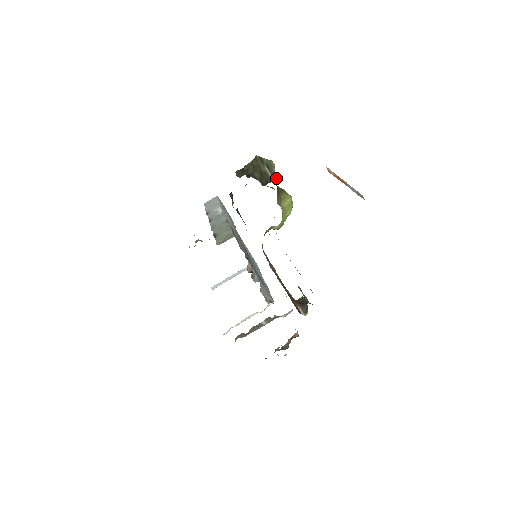
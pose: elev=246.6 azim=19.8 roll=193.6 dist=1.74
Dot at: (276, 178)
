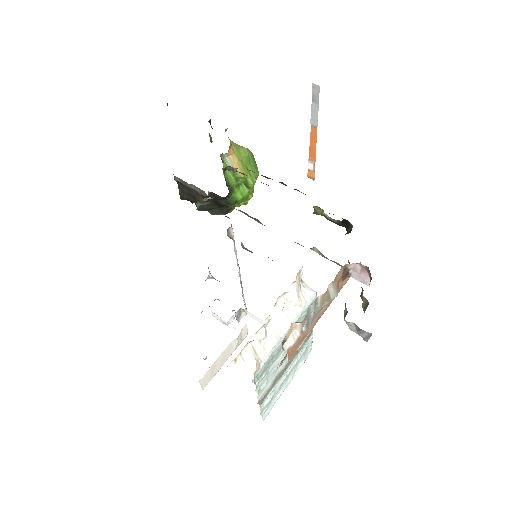
Dot at: occluded
